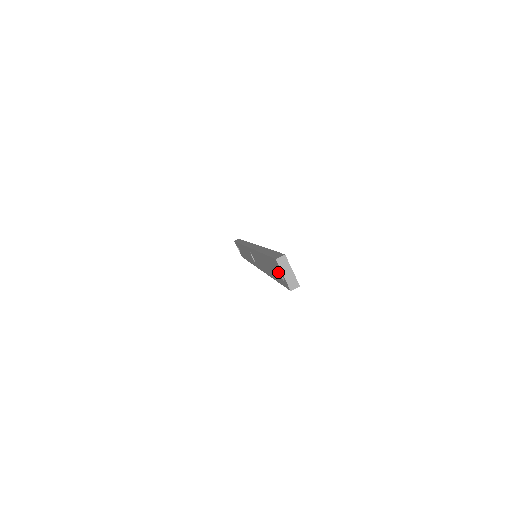
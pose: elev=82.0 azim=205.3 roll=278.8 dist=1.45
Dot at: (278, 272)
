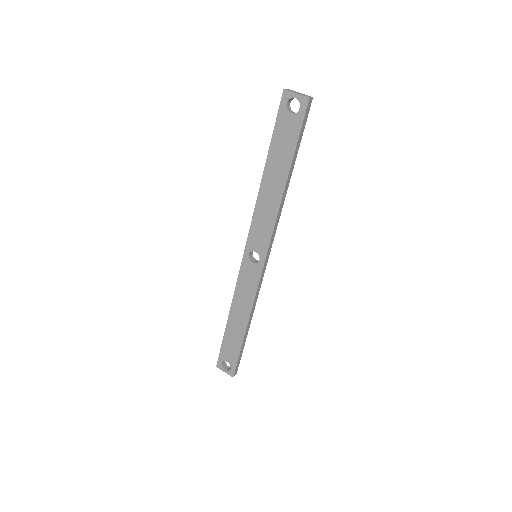
Dot at: (290, 114)
